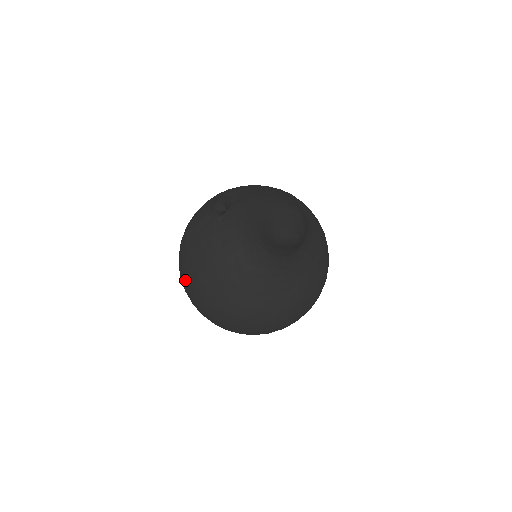
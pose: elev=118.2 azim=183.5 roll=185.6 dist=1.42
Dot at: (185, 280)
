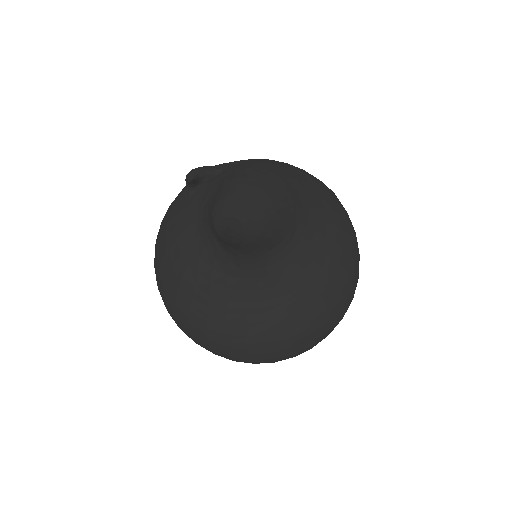
Dot at: occluded
